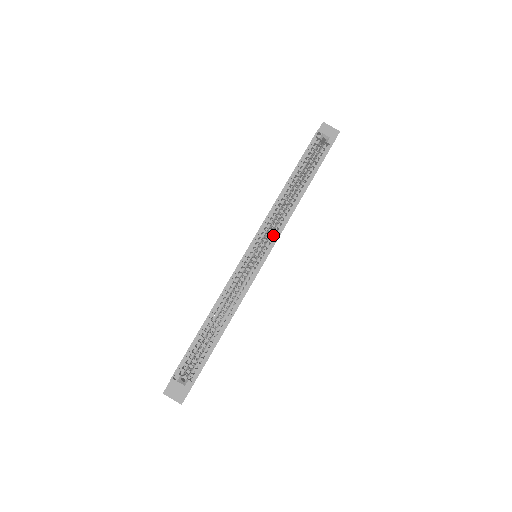
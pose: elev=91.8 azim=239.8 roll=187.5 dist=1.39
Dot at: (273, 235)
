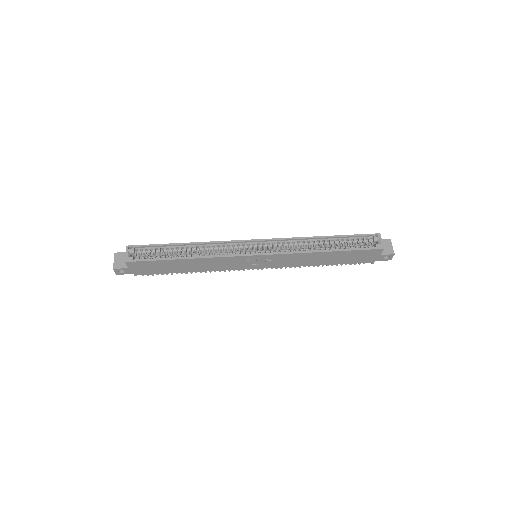
Dot at: (278, 250)
